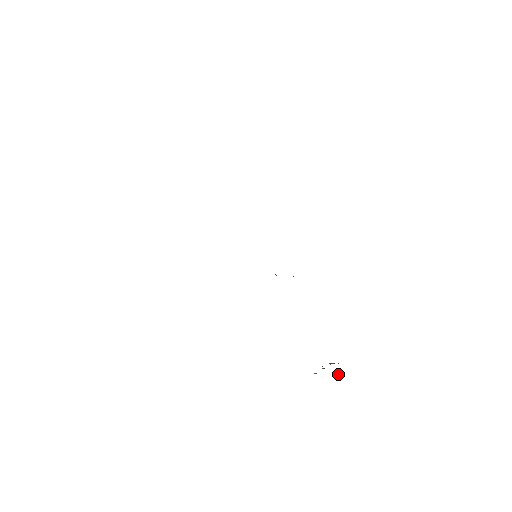
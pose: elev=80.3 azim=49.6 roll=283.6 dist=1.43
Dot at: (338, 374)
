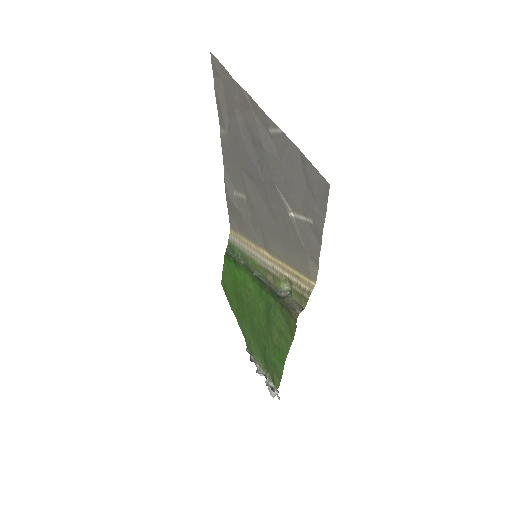
Dot at: occluded
